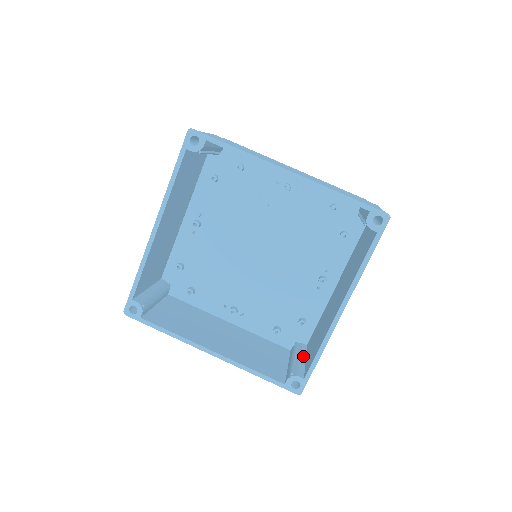
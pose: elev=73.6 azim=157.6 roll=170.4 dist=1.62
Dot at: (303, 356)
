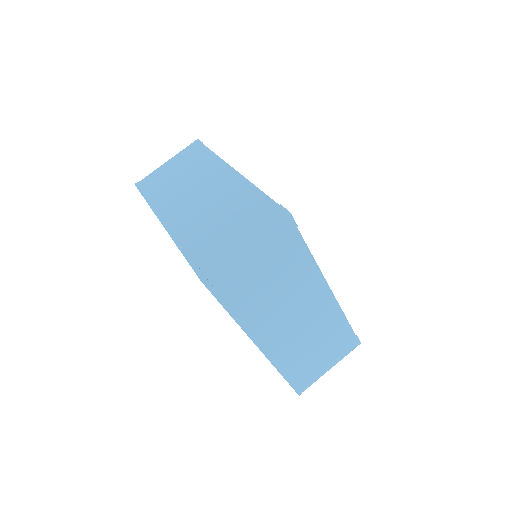
Dot at: occluded
